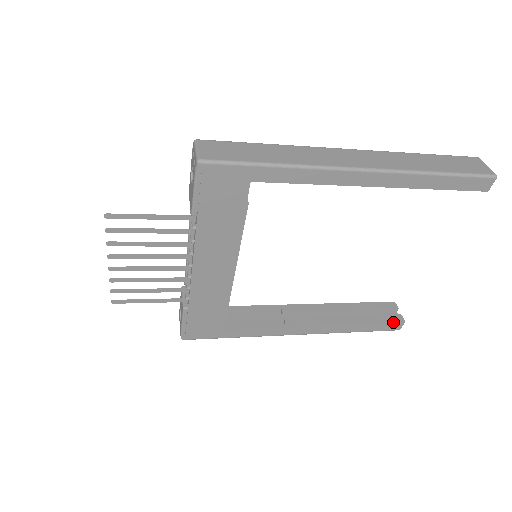
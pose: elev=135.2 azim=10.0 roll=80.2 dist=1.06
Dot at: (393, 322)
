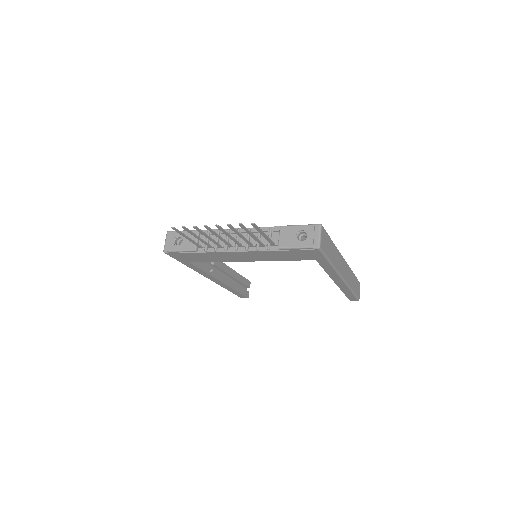
Dot at: (245, 296)
